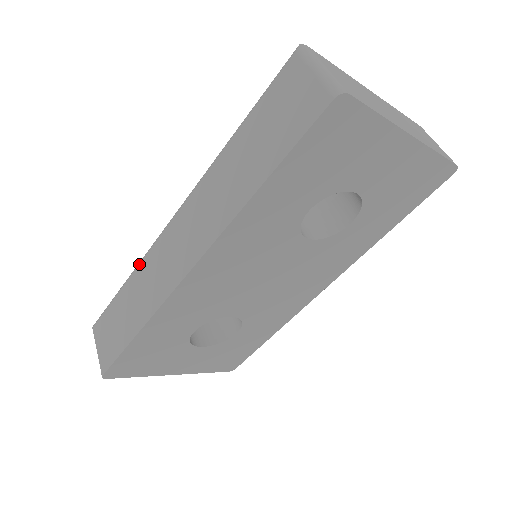
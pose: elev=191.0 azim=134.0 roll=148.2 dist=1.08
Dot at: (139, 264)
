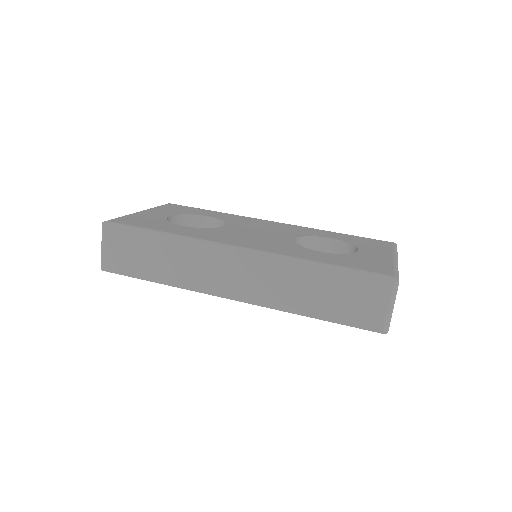
Dot at: (185, 243)
